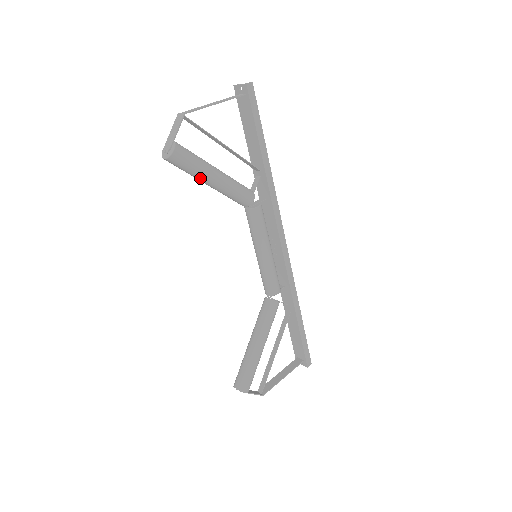
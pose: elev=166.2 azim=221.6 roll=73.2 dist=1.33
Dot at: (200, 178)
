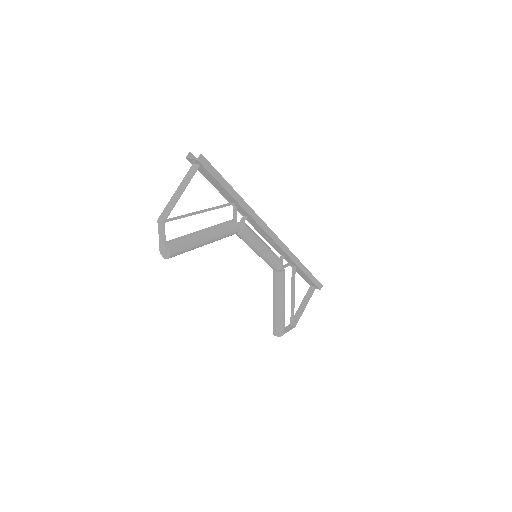
Dot at: occluded
